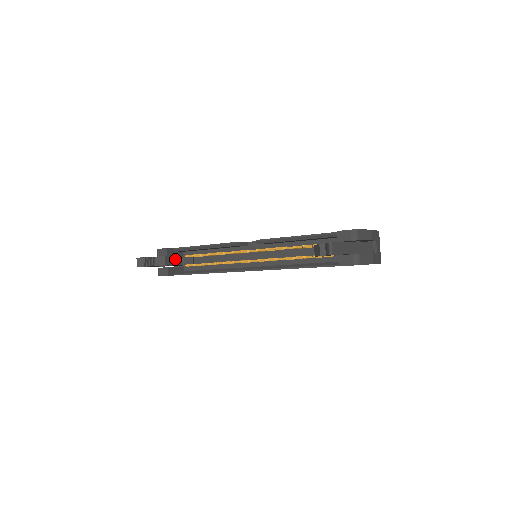
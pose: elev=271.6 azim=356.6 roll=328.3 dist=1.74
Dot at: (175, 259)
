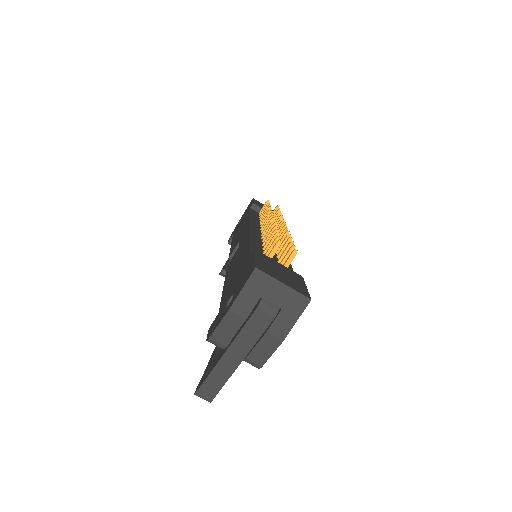
Dot at: occluded
